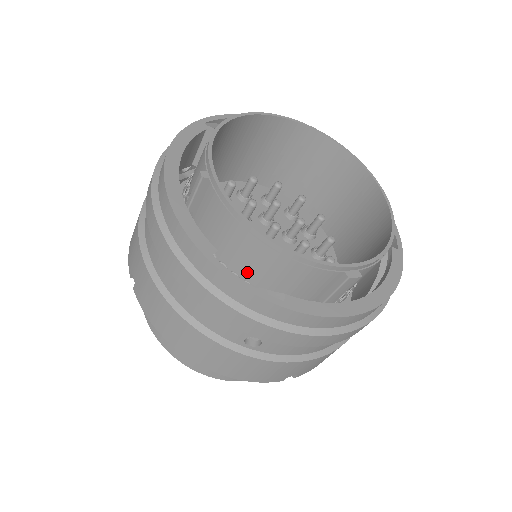
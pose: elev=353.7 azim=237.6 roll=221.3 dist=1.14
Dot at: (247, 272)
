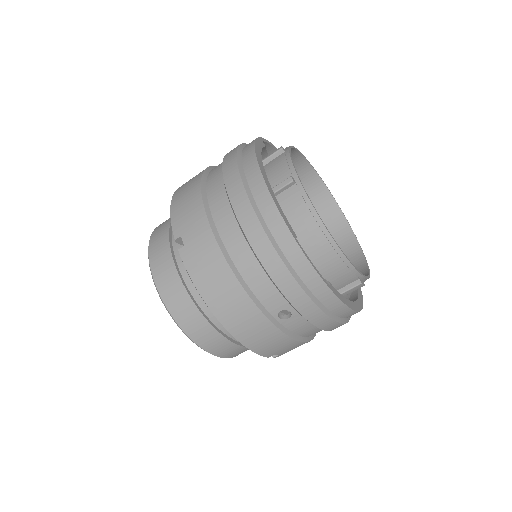
Dot at: occluded
